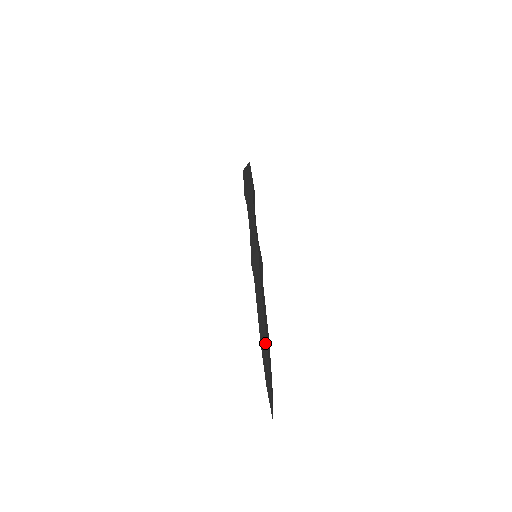
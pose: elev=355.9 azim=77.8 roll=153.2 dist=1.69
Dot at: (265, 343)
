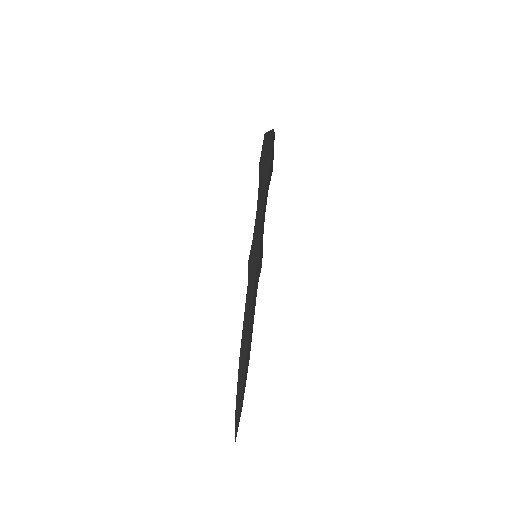
Dot at: (243, 365)
